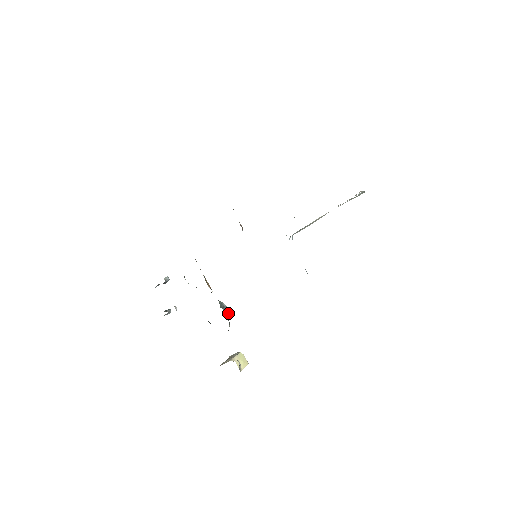
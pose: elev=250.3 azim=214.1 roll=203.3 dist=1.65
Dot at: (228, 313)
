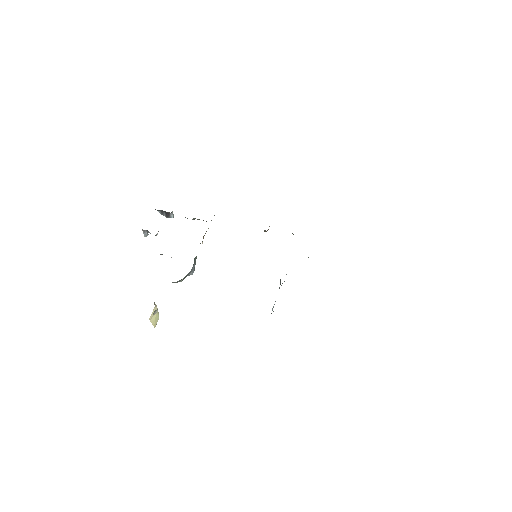
Dot at: (193, 270)
